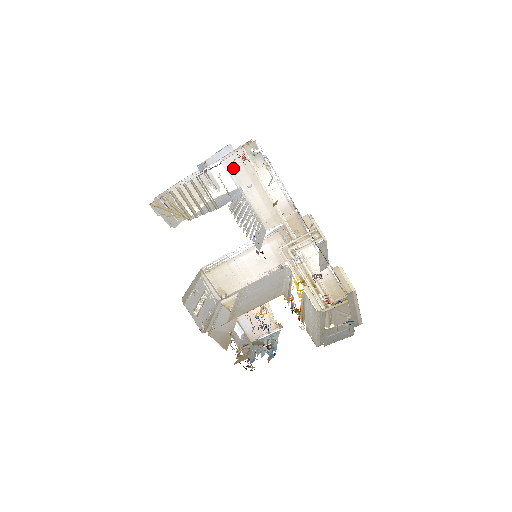
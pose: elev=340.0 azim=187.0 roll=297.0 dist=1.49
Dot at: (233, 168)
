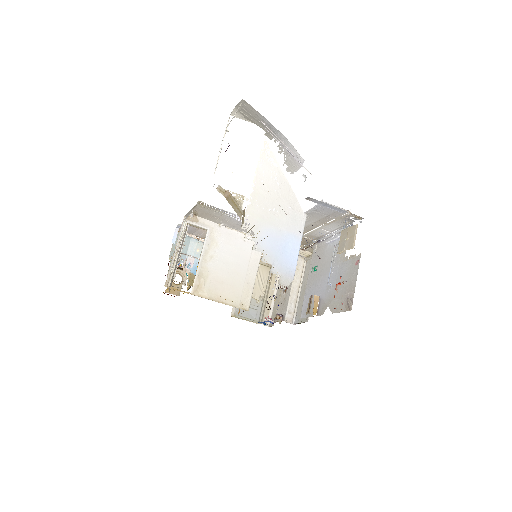
Dot at: (322, 209)
